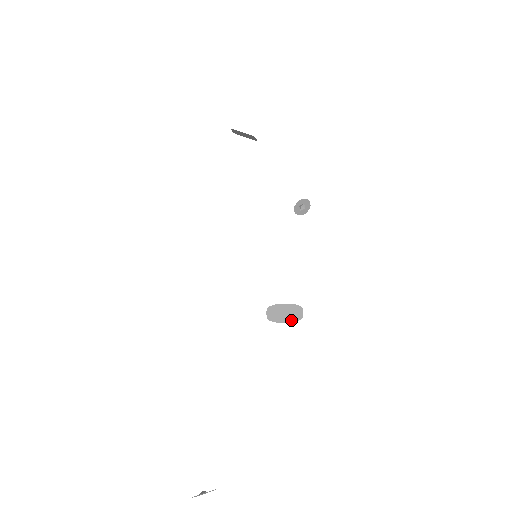
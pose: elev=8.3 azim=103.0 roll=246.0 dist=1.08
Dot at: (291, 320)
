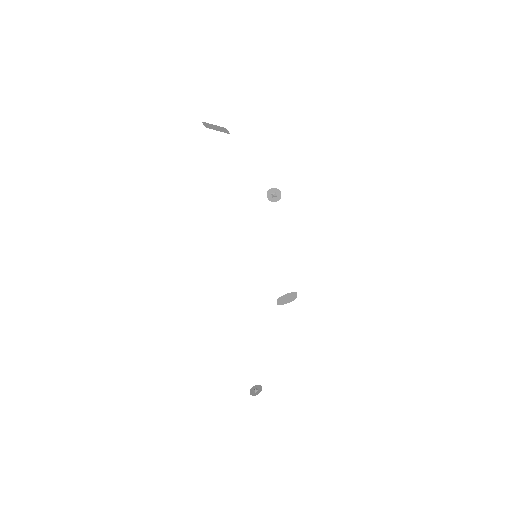
Dot at: (291, 301)
